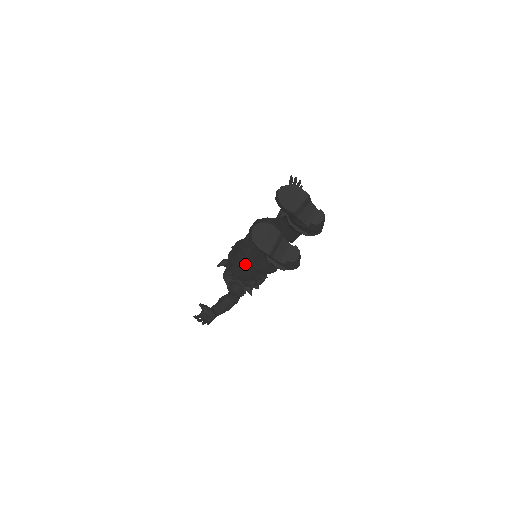
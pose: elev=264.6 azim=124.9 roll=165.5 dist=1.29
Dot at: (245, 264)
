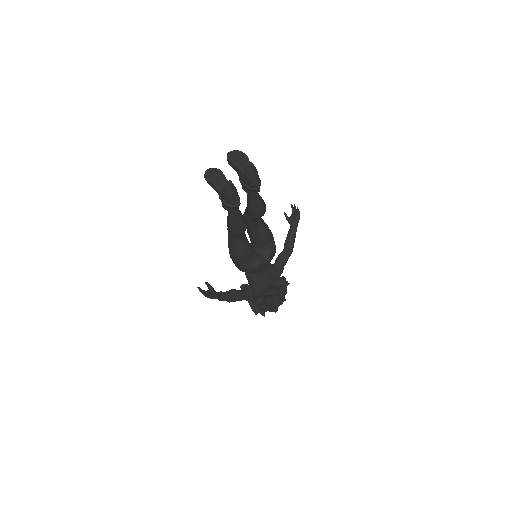
Dot at: (231, 238)
